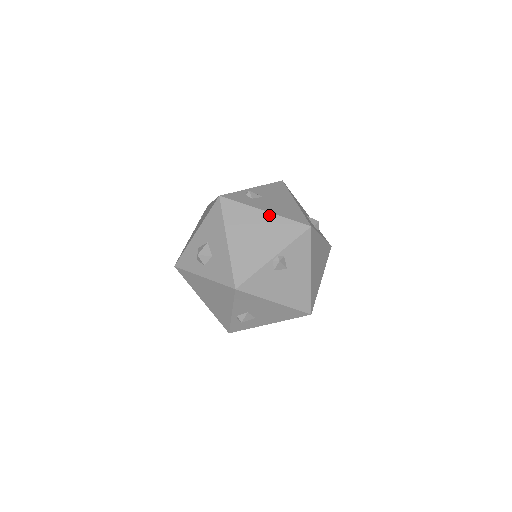
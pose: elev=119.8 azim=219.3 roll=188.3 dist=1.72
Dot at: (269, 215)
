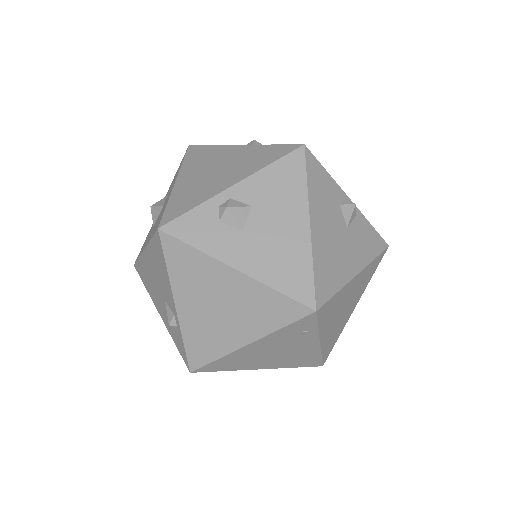
Dot at: occluded
